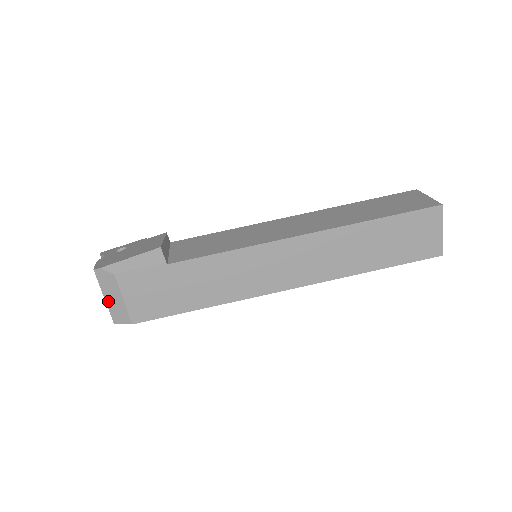
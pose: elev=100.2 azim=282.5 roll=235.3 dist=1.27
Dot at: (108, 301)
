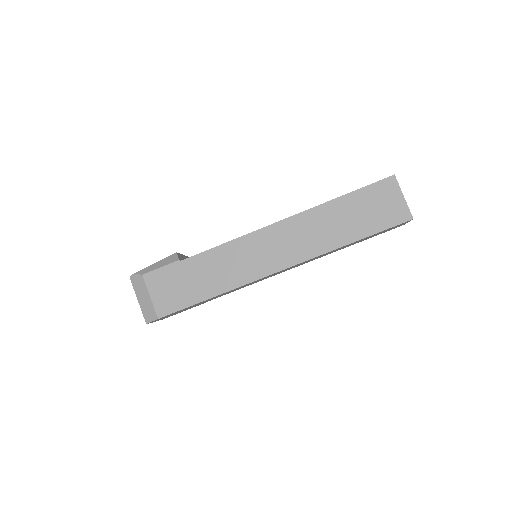
Dot at: (141, 303)
